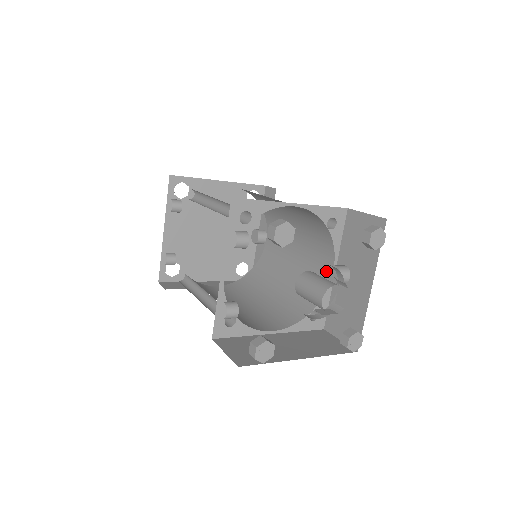
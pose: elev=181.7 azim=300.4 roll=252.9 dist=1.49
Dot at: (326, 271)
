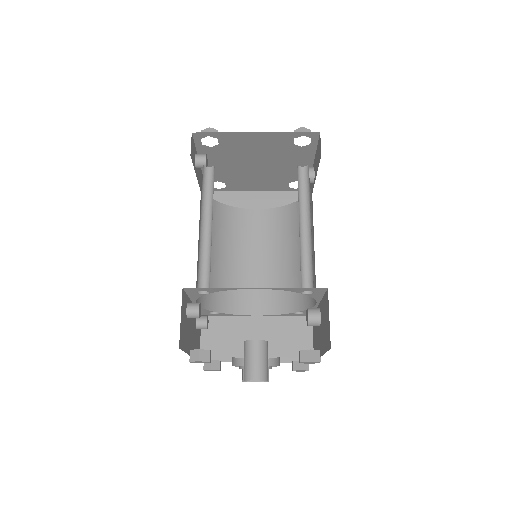
Dot at: occluded
